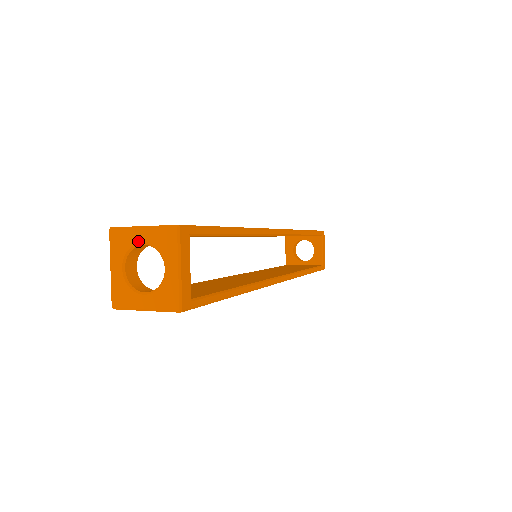
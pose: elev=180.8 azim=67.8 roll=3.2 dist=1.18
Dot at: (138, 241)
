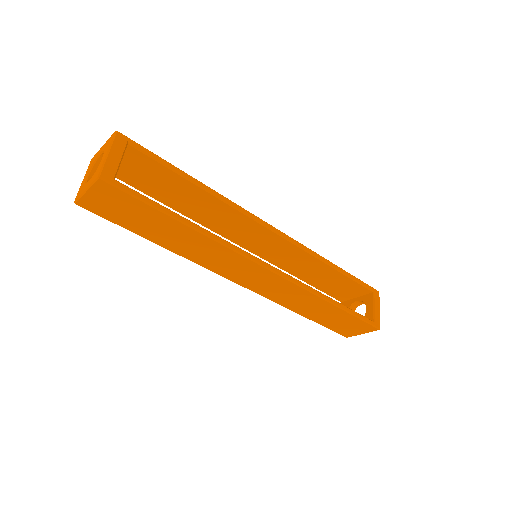
Dot at: (99, 154)
